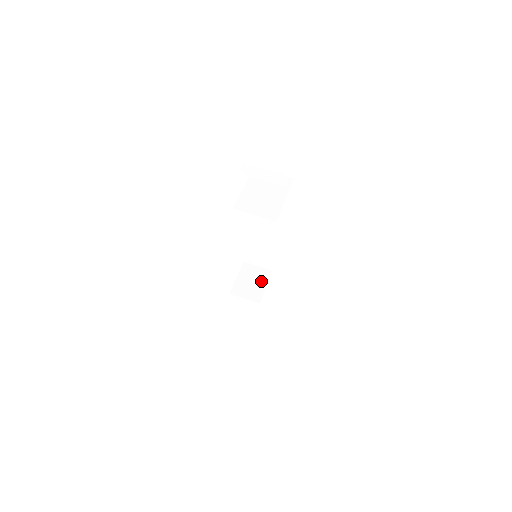
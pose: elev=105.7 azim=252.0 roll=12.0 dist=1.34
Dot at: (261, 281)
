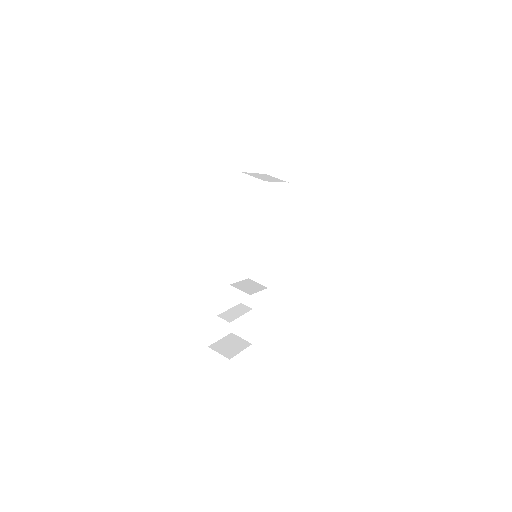
Dot at: (257, 288)
